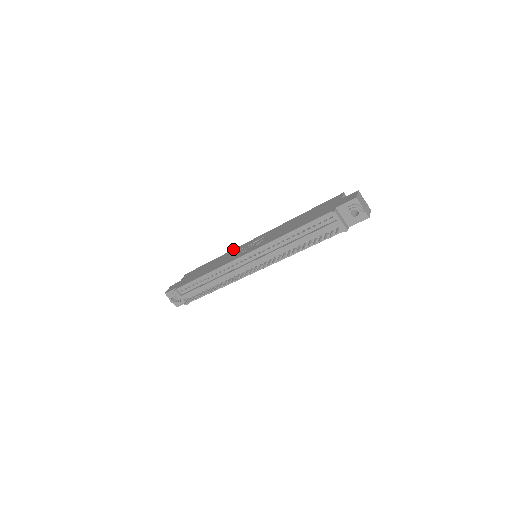
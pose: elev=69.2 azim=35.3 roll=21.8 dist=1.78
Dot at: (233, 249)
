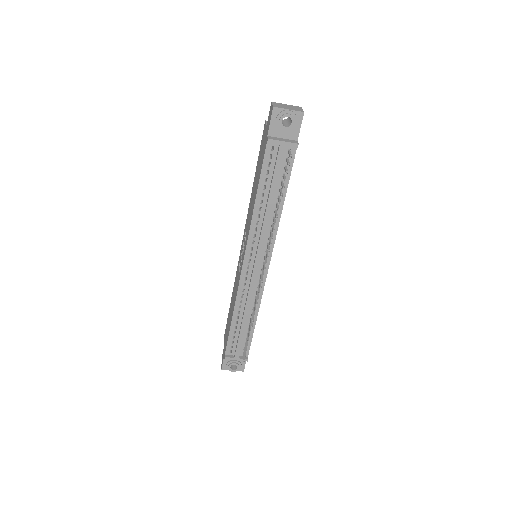
Dot at: (236, 272)
